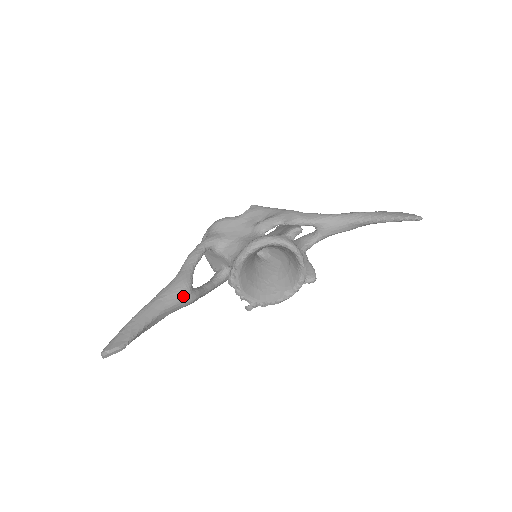
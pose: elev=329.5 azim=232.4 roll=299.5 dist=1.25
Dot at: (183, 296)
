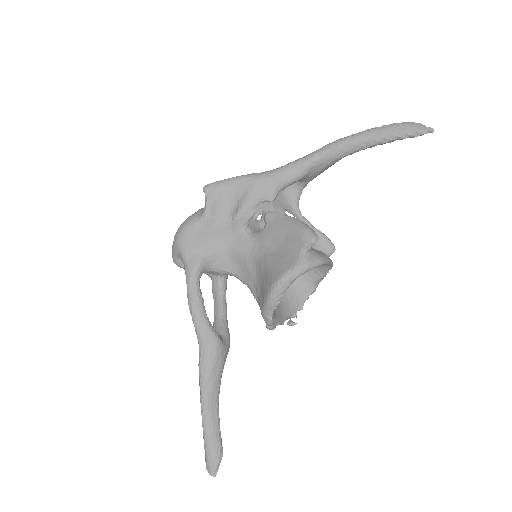
Dot at: (223, 357)
